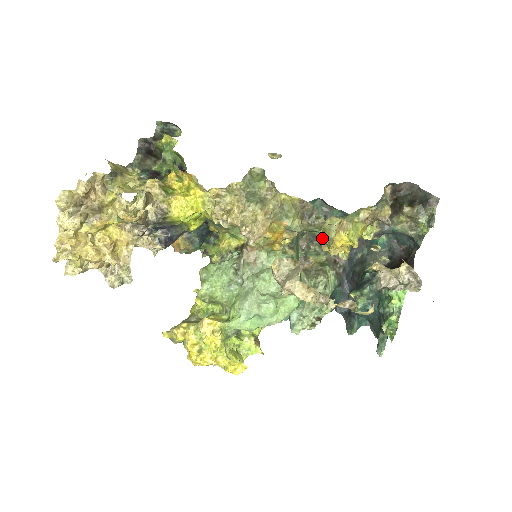
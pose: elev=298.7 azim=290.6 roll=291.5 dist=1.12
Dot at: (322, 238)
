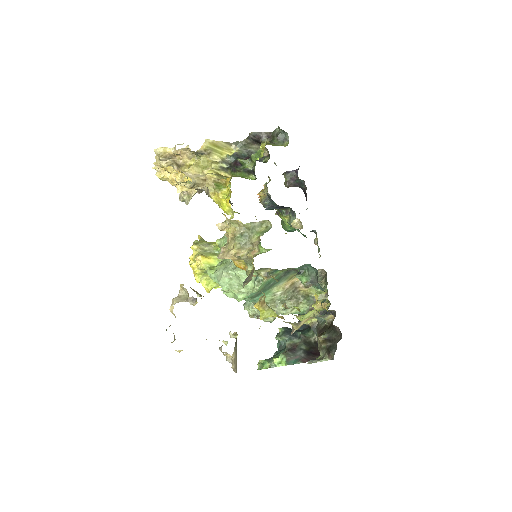
Dot at: occluded
